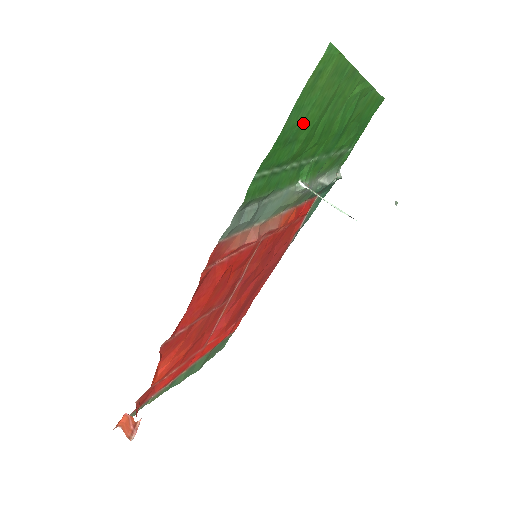
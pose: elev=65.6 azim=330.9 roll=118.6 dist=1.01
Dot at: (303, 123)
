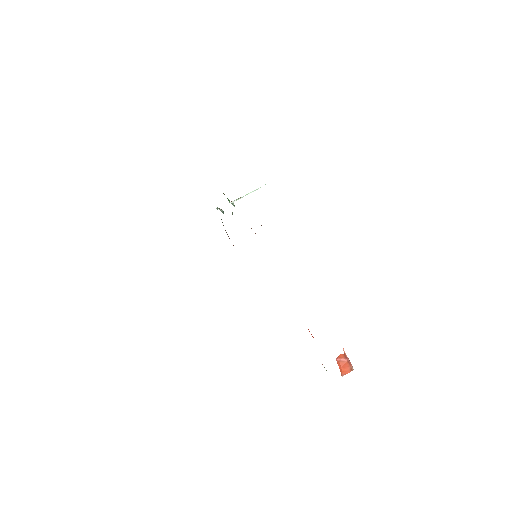
Dot at: occluded
